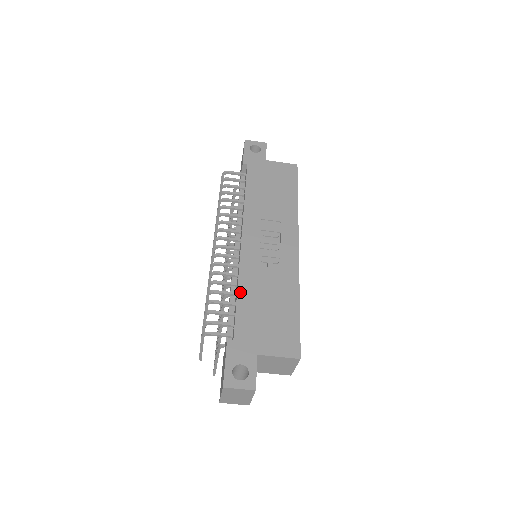
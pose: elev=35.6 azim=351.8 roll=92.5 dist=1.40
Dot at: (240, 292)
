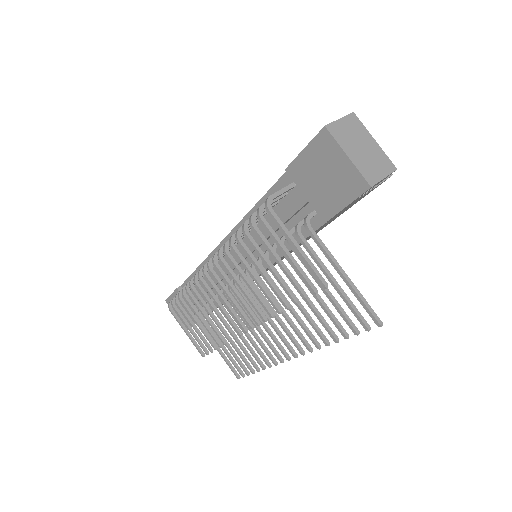
Dot at: (258, 203)
